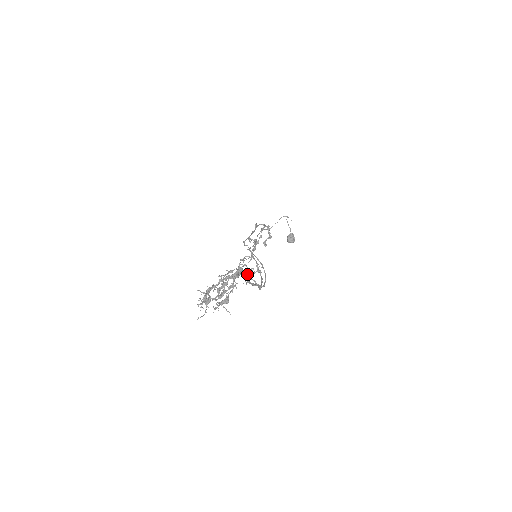
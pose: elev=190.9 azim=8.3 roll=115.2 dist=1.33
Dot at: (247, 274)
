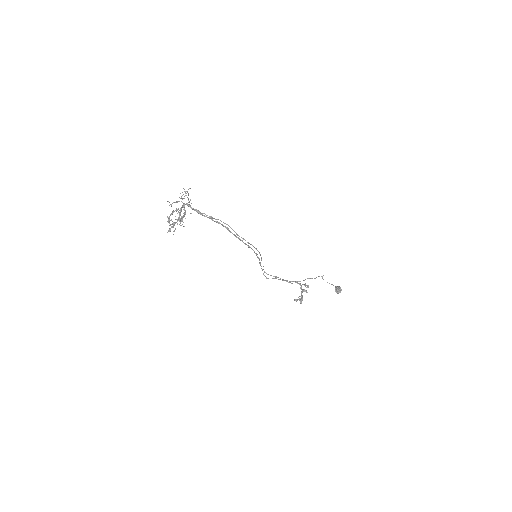
Dot at: (188, 200)
